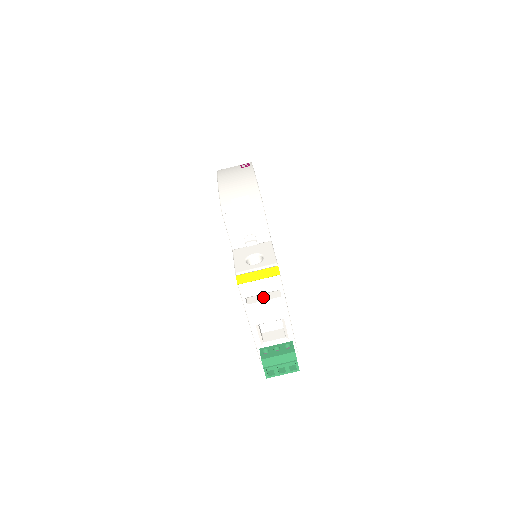
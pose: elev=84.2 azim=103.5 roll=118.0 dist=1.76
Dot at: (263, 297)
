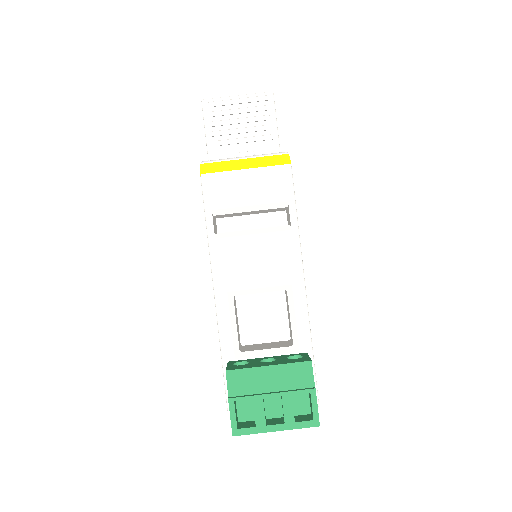
Dot at: (251, 229)
